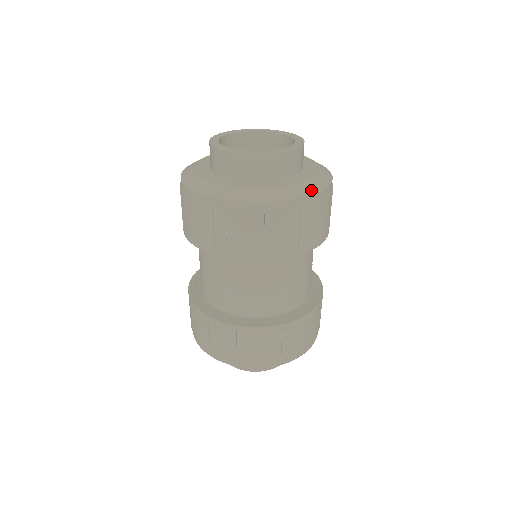
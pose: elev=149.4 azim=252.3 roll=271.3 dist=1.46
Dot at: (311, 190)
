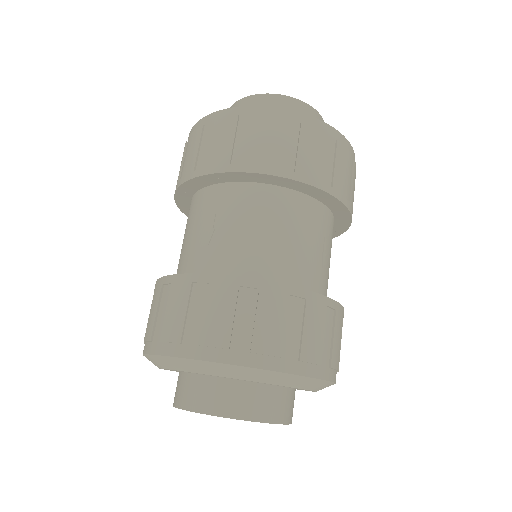
Dot at: (318, 120)
